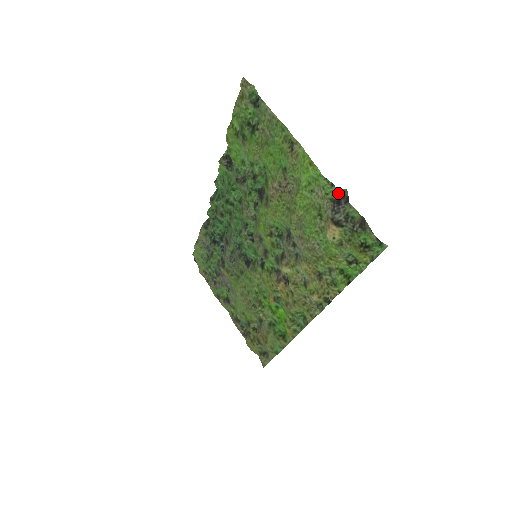
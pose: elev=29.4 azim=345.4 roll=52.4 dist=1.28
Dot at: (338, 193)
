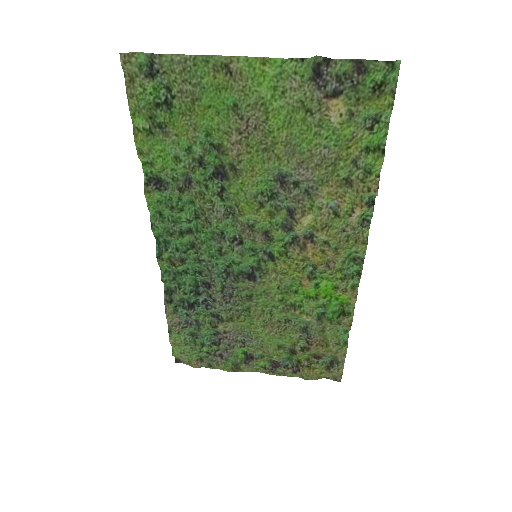
Dot at: (309, 70)
